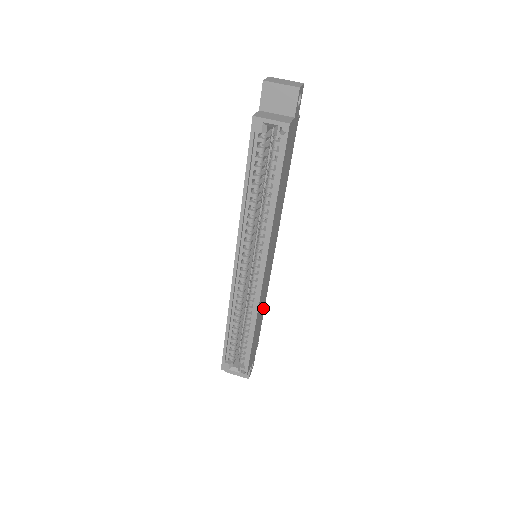
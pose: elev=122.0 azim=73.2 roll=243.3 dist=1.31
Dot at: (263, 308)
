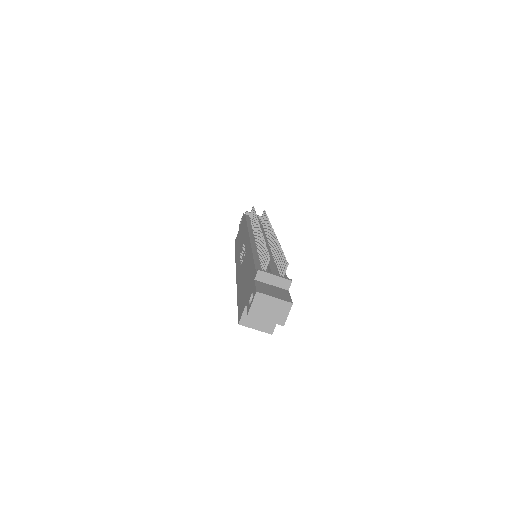
Dot at: occluded
